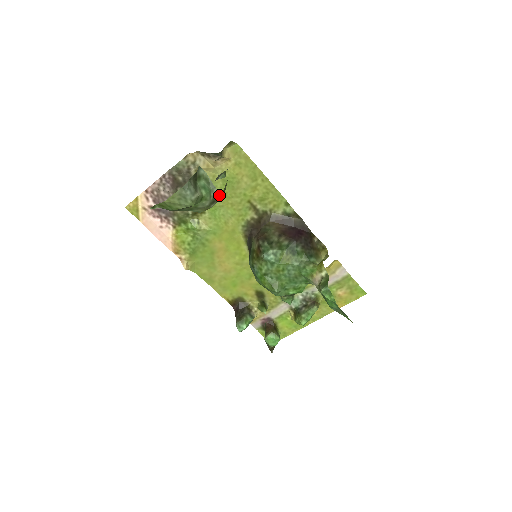
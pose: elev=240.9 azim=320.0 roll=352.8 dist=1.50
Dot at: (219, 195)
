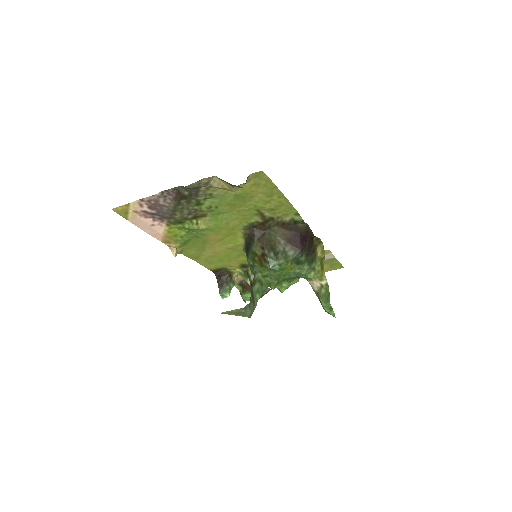
Dot at: (269, 290)
